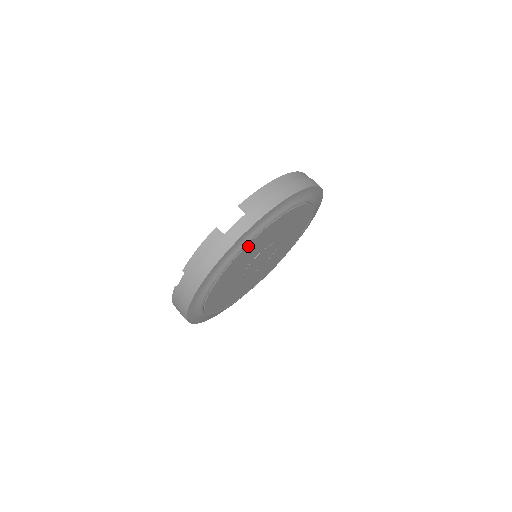
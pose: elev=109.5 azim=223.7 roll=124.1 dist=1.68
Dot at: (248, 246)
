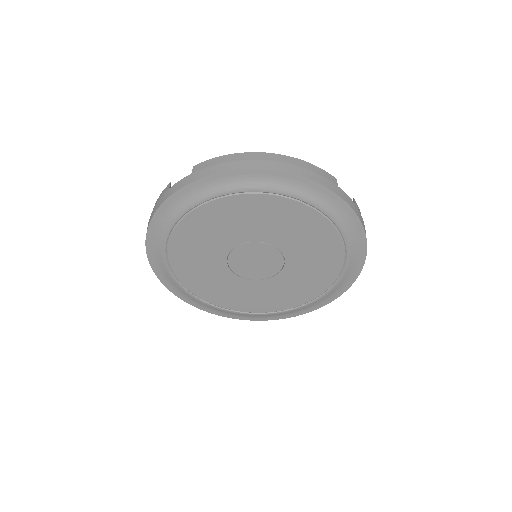
Dot at: (195, 215)
